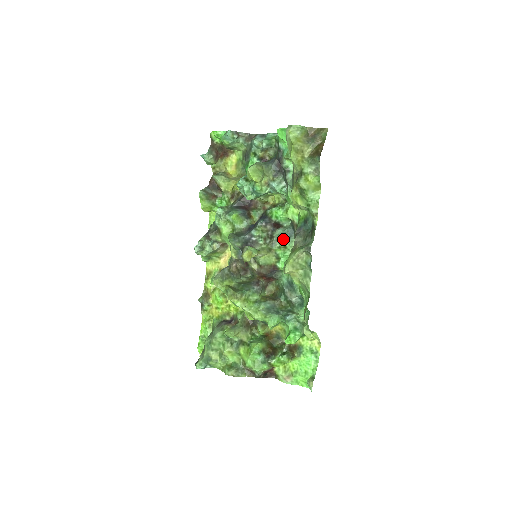
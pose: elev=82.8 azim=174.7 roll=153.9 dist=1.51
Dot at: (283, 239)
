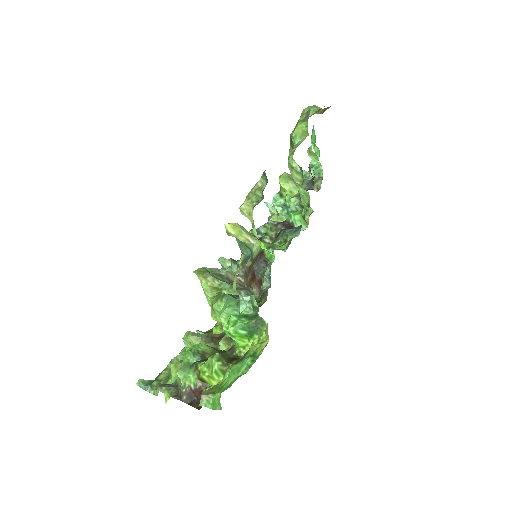
Dot at: (286, 232)
